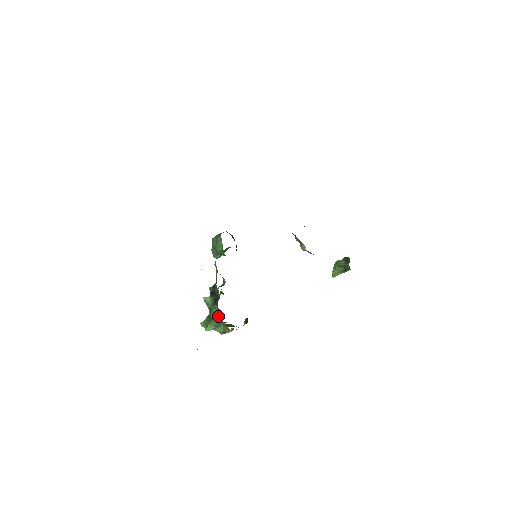
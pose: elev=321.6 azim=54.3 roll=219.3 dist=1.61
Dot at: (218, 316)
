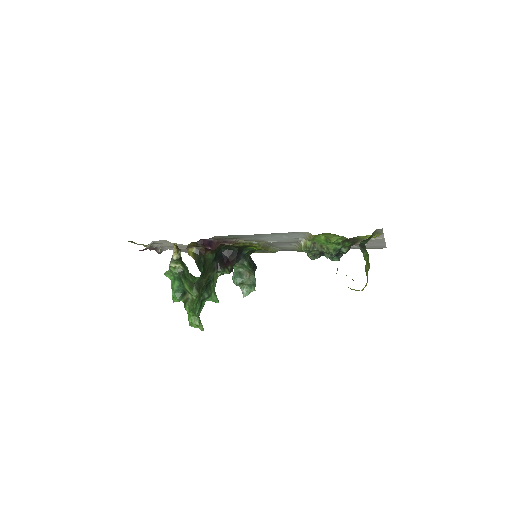
Dot at: occluded
